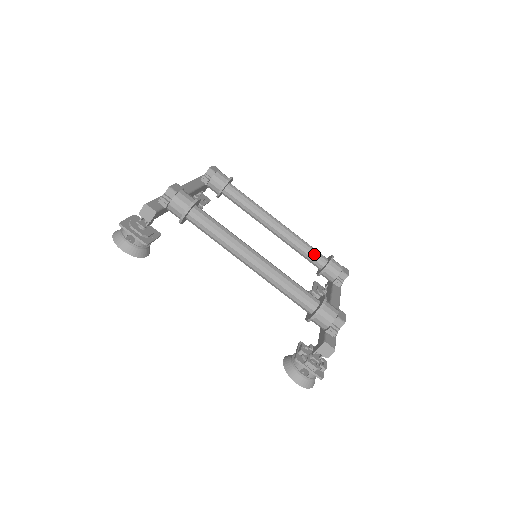
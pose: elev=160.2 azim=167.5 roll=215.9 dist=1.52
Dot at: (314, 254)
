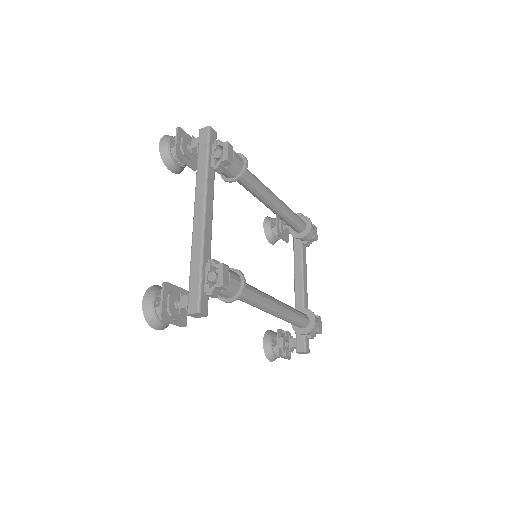
Dot at: (297, 225)
